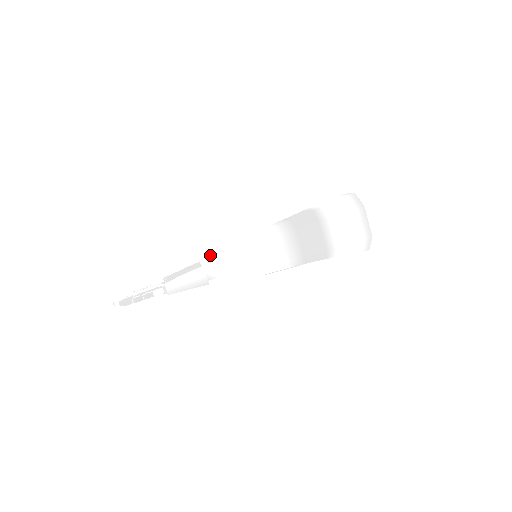
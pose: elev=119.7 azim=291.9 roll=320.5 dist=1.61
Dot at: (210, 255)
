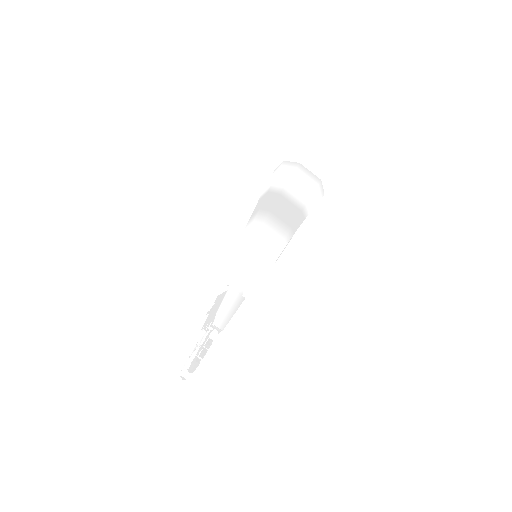
Dot at: (227, 276)
